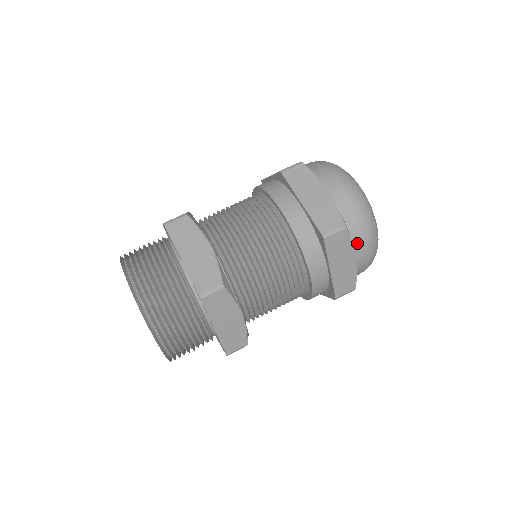
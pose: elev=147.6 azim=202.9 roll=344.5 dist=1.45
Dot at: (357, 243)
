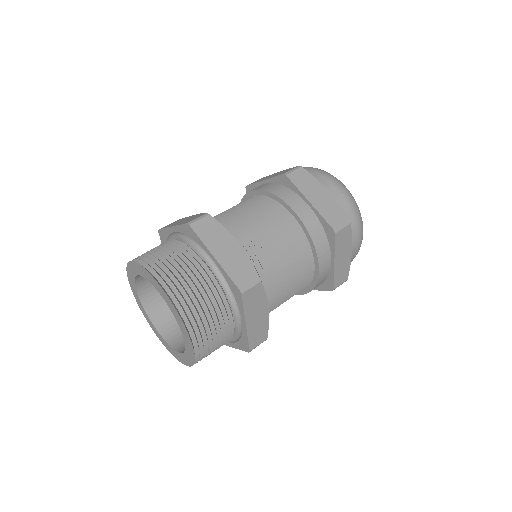
Dot at: (353, 238)
